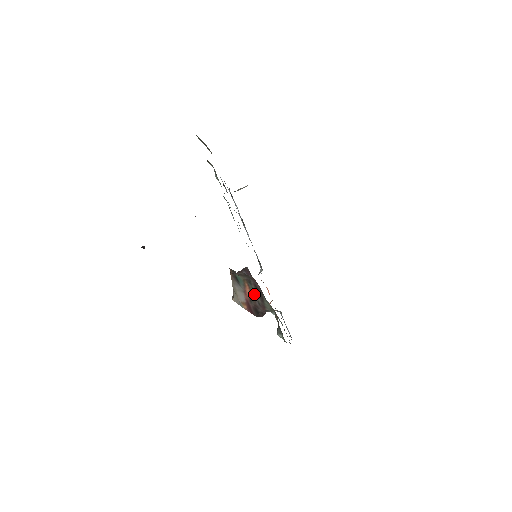
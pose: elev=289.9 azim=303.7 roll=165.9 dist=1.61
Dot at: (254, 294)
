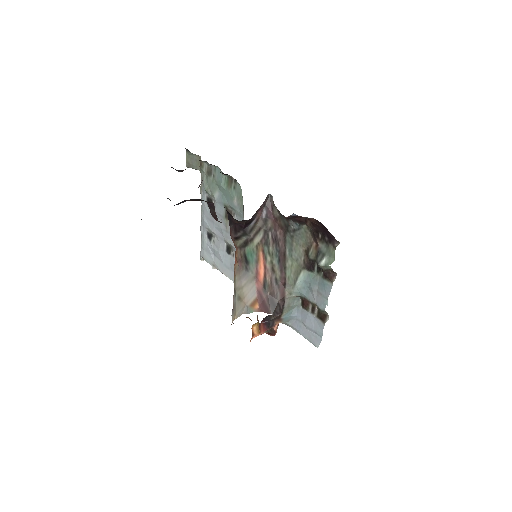
Dot at: (271, 266)
